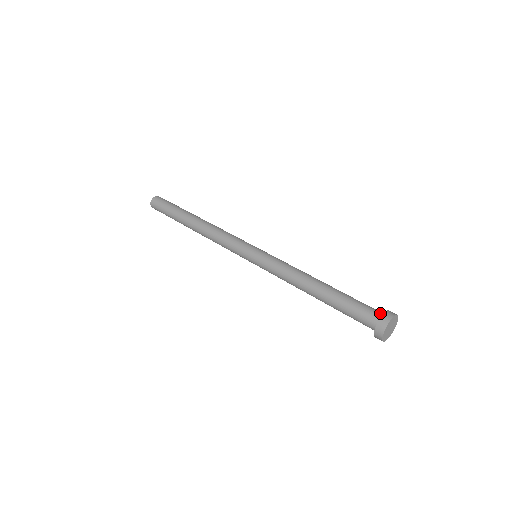
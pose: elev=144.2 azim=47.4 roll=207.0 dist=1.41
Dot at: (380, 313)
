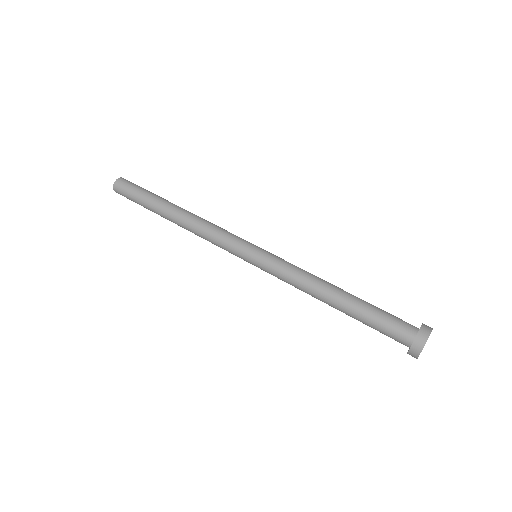
Dot at: (408, 337)
